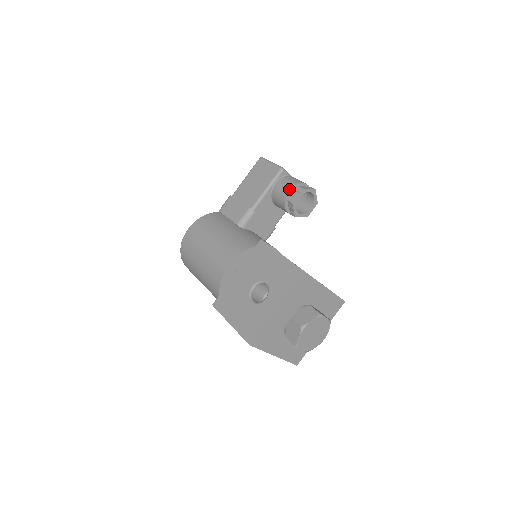
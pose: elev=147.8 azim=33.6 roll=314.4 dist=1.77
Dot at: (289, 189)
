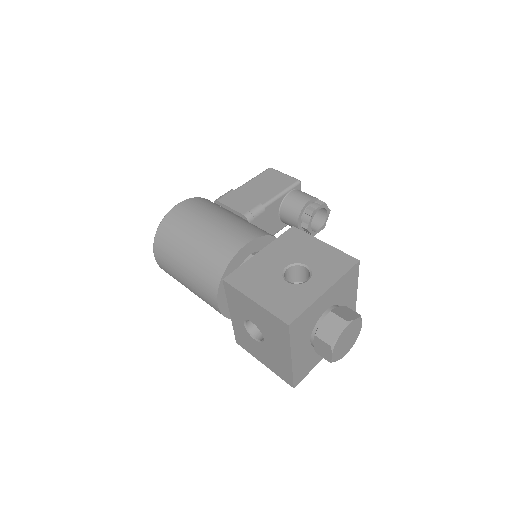
Dot at: (309, 199)
